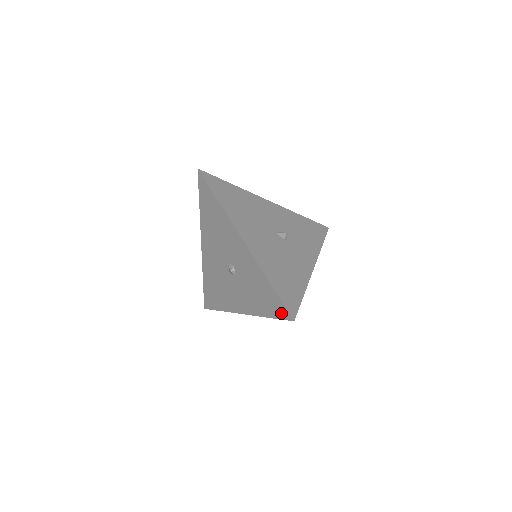
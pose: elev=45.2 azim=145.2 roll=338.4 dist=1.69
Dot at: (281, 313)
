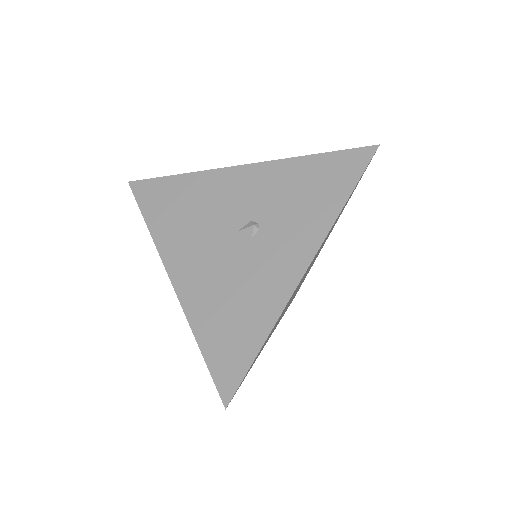
Dot at: occluded
